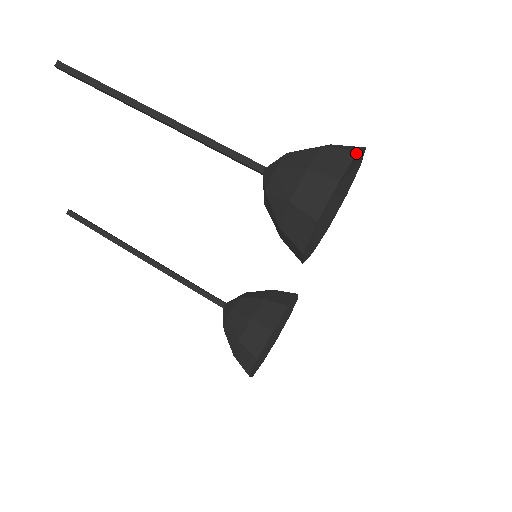
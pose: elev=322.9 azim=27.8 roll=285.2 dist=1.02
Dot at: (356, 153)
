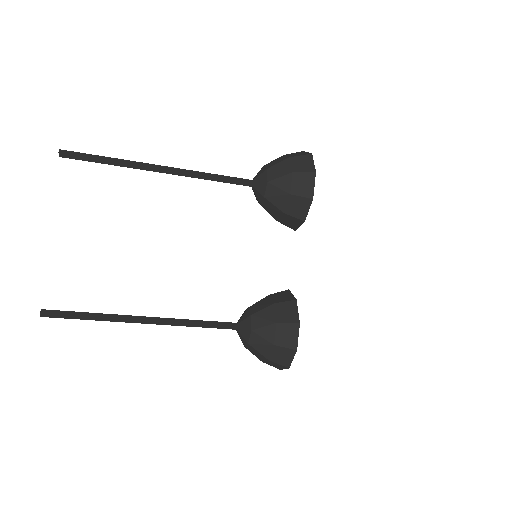
Dot at: (303, 151)
